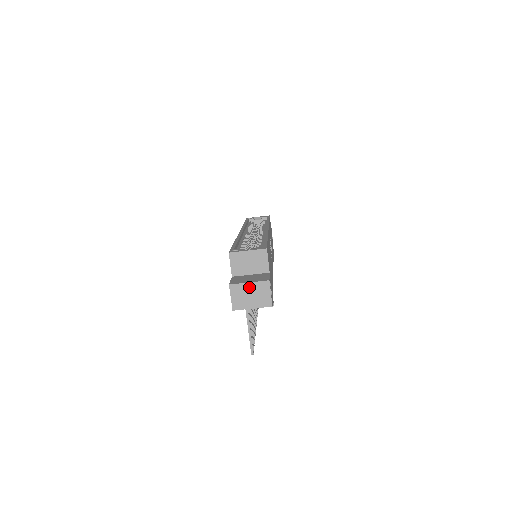
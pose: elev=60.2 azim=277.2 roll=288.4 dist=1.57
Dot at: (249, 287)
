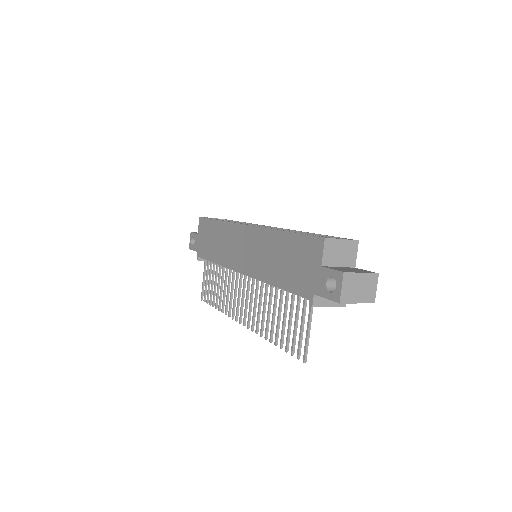
Dot at: (360, 278)
